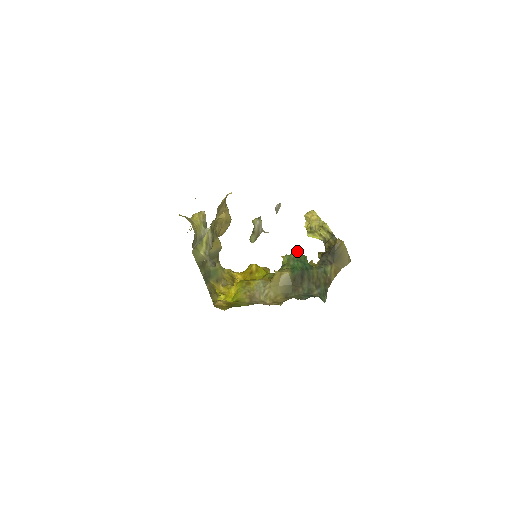
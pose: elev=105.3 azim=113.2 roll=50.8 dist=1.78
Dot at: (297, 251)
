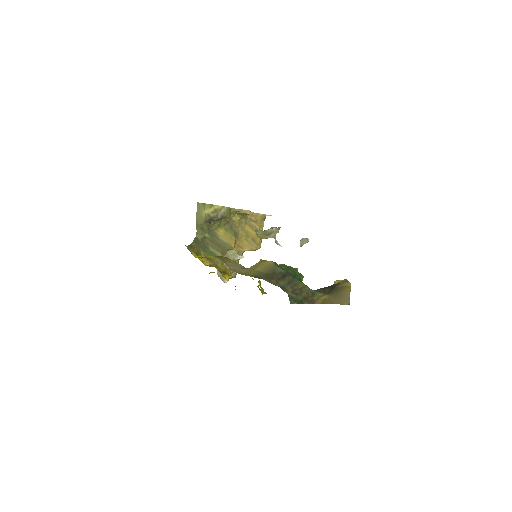
Dot at: (297, 268)
